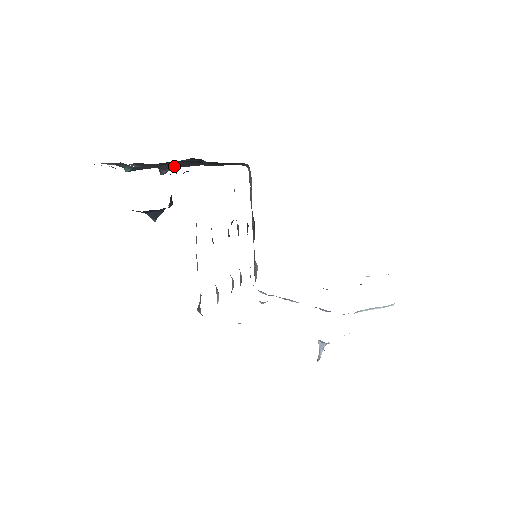
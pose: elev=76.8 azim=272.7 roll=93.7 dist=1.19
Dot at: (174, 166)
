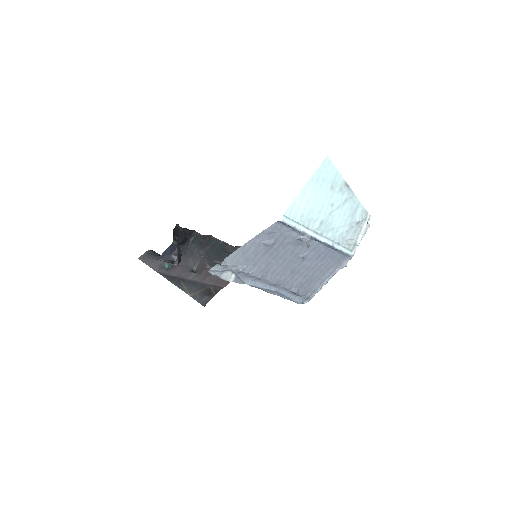
Dot at: (197, 262)
